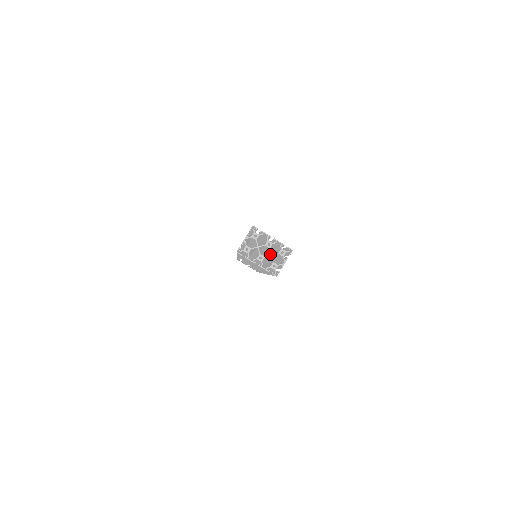
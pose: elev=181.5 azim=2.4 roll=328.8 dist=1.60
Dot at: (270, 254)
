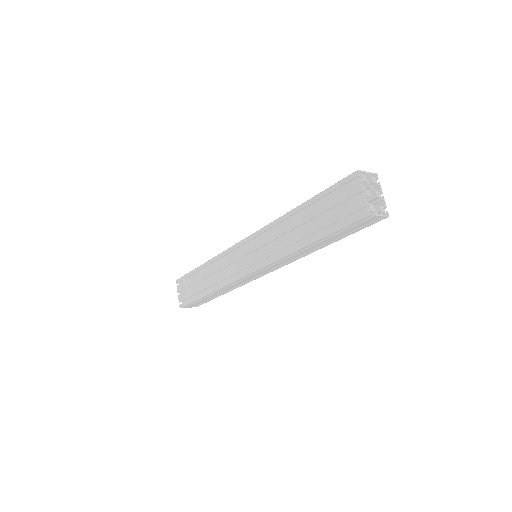
Dot at: occluded
